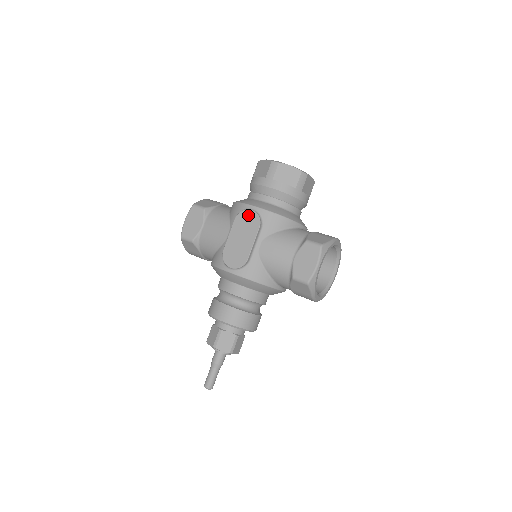
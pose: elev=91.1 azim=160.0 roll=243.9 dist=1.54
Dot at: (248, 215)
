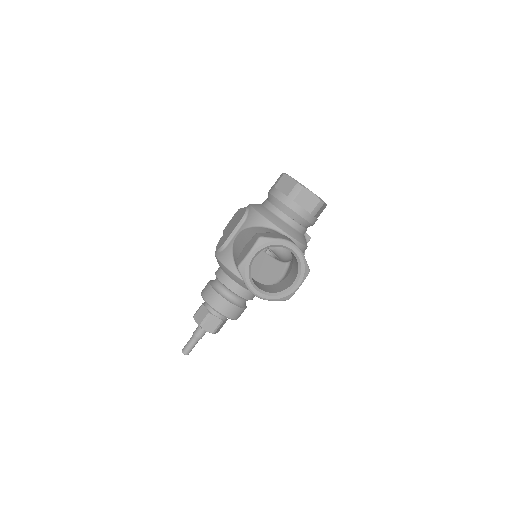
Dot at: (243, 211)
